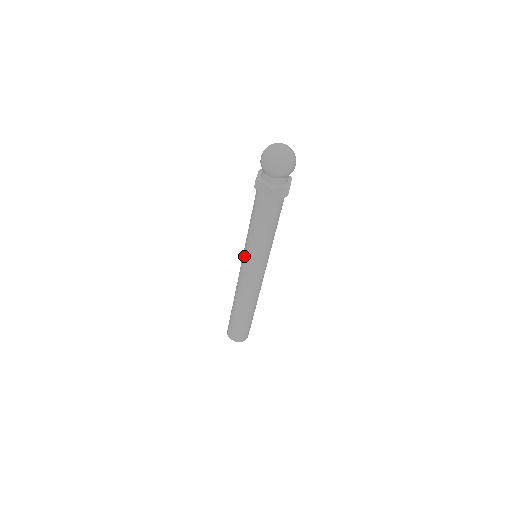
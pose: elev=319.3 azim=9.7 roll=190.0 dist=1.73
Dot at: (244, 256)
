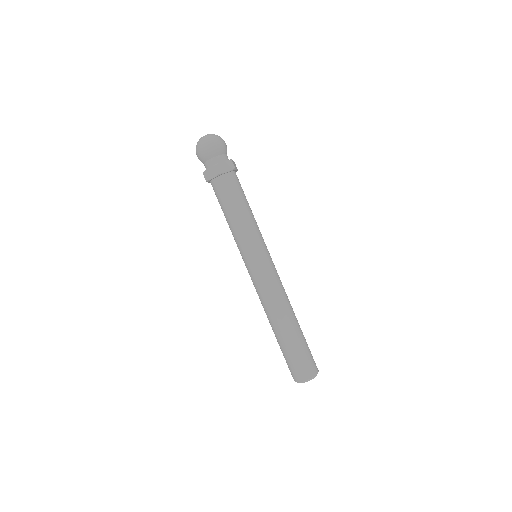
Dot at: (243, 259)
